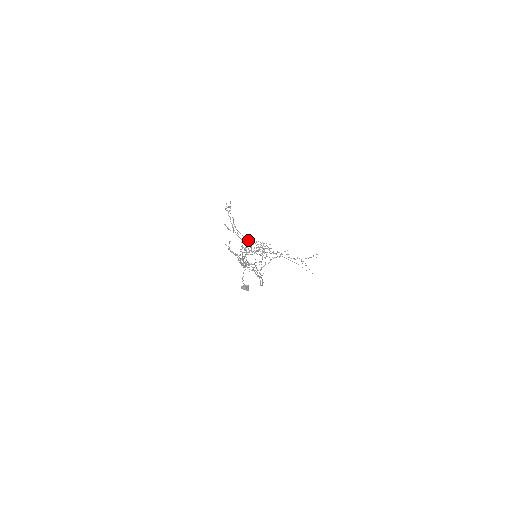
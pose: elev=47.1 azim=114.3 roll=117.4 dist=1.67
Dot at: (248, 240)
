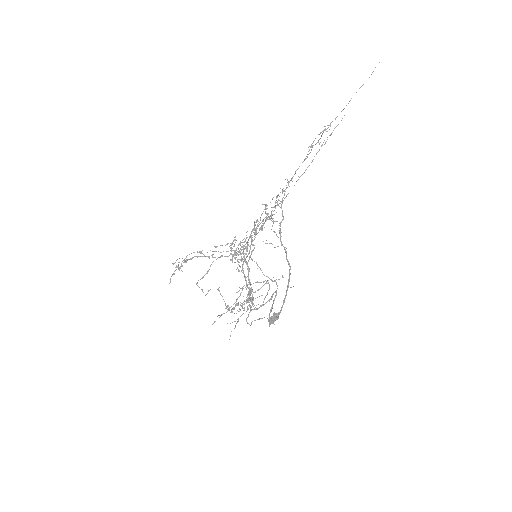
Dot at: (234, 246)
